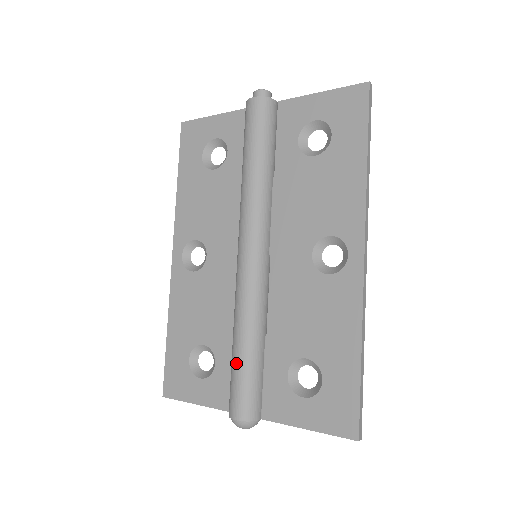
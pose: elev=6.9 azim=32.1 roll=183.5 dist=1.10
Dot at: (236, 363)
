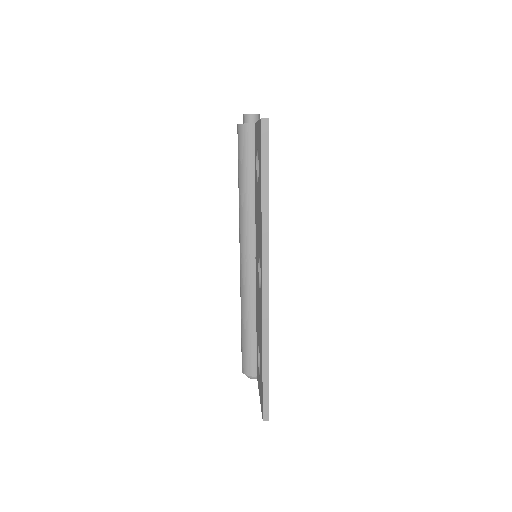
Dot at: (241, 333)
